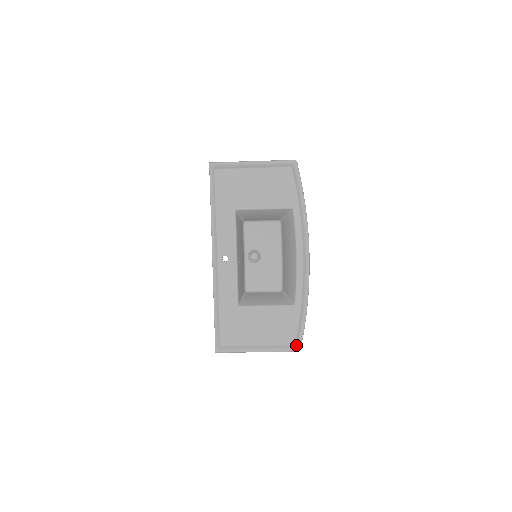
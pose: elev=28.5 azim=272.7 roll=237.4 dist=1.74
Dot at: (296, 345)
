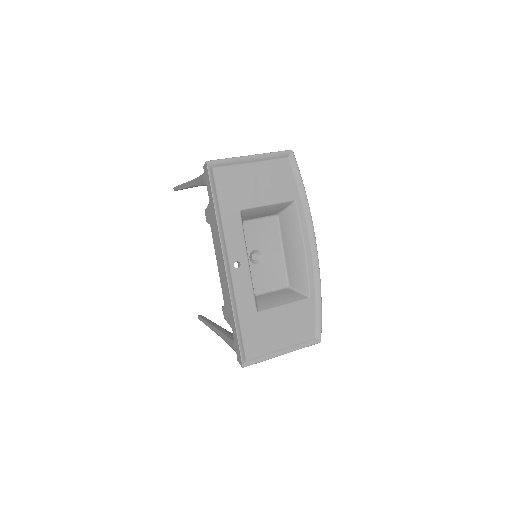
Dot at: (316, 337)
